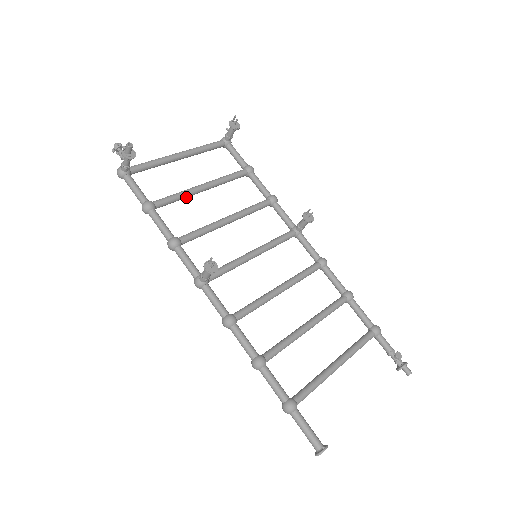
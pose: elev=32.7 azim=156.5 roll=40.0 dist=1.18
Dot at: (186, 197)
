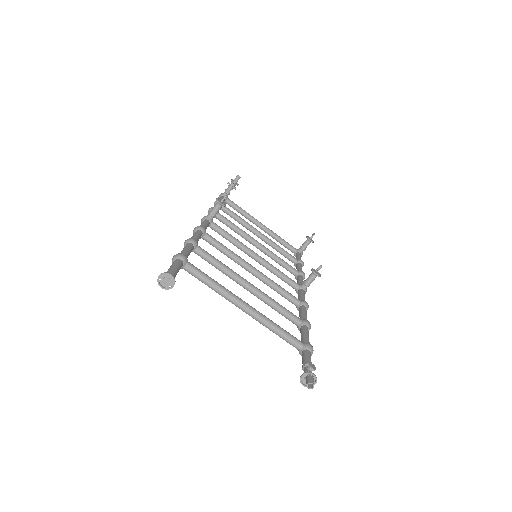
Dot at: (244, 225)
